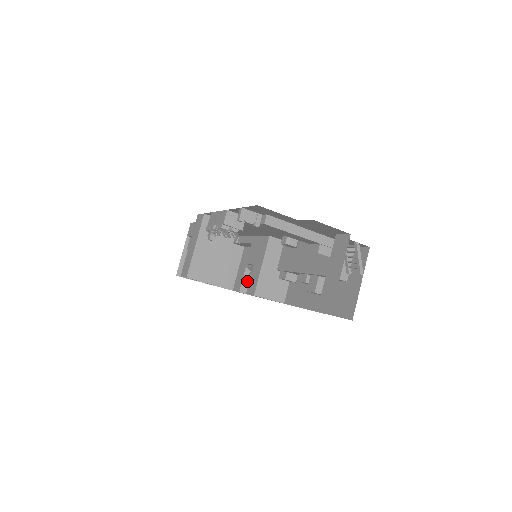
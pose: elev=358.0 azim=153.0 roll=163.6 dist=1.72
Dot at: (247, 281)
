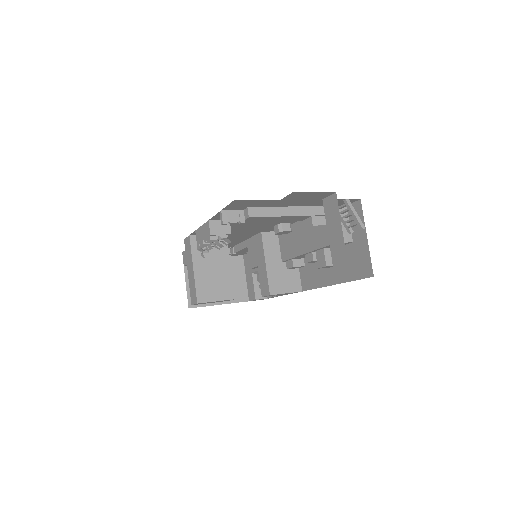
Dot at: occluded
